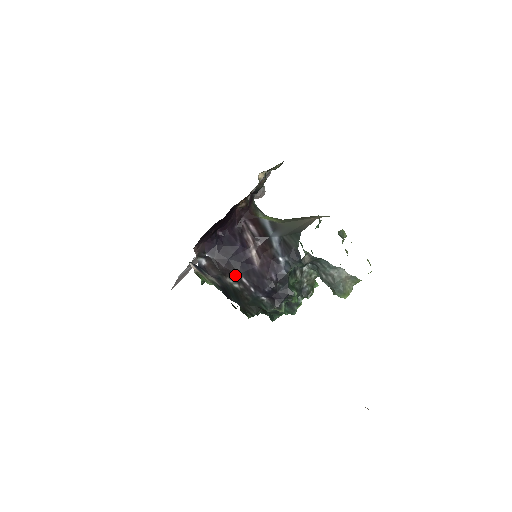
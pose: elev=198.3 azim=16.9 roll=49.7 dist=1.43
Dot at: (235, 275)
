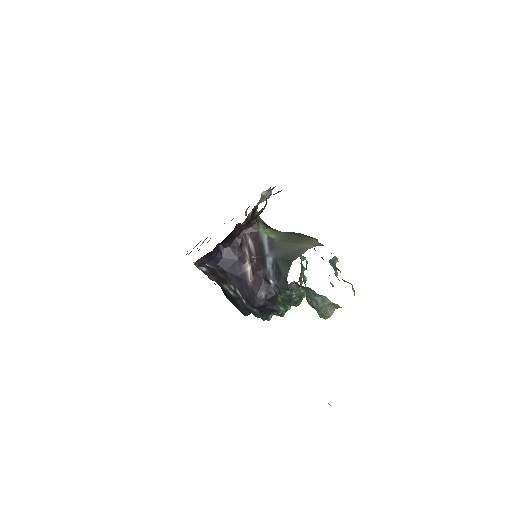
Dot at: (231, 285)
